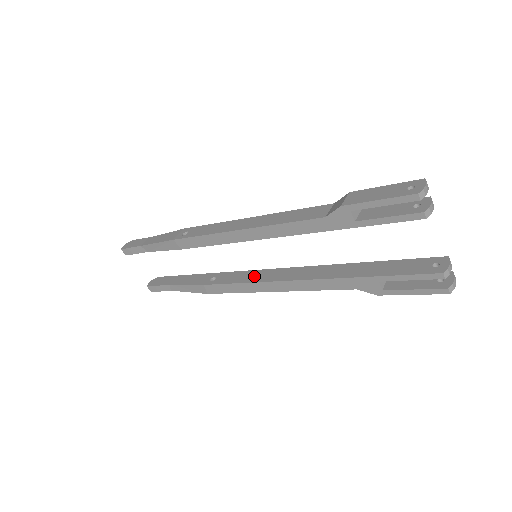
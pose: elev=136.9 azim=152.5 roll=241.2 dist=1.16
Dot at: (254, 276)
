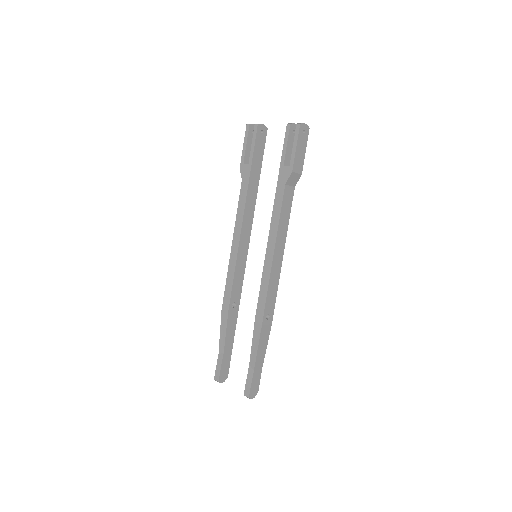
Dot at: occluded
